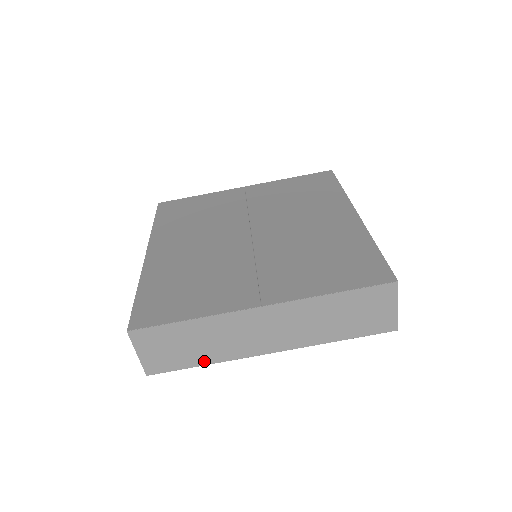
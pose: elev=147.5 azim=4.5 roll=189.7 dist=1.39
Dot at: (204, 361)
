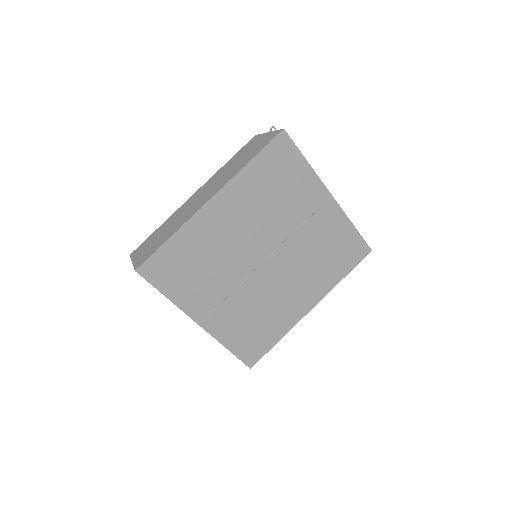
Dot at: occluded
